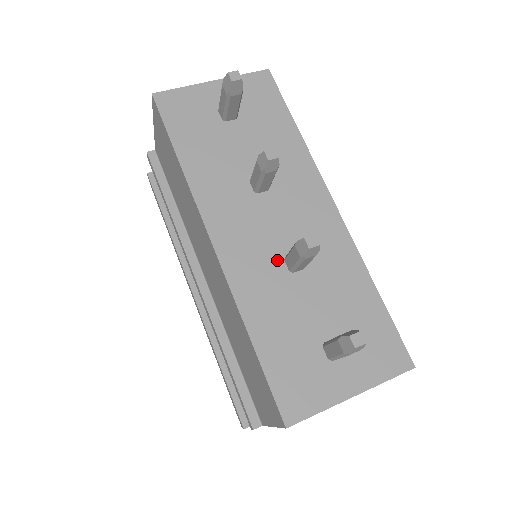
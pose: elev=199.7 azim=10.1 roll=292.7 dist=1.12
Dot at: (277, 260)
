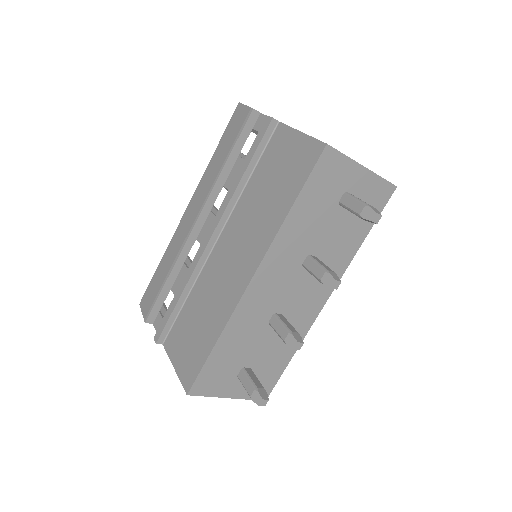
Dot at: (270, 312)
